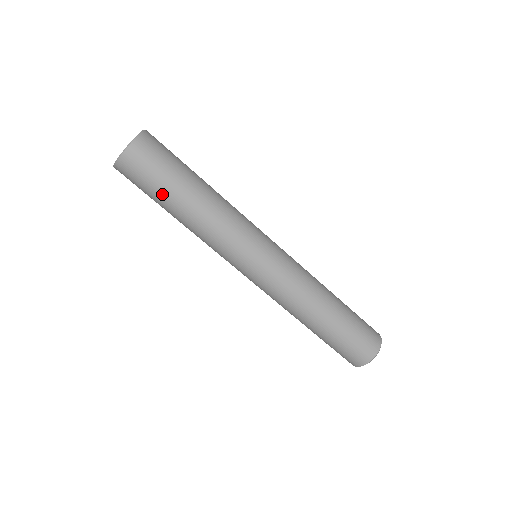
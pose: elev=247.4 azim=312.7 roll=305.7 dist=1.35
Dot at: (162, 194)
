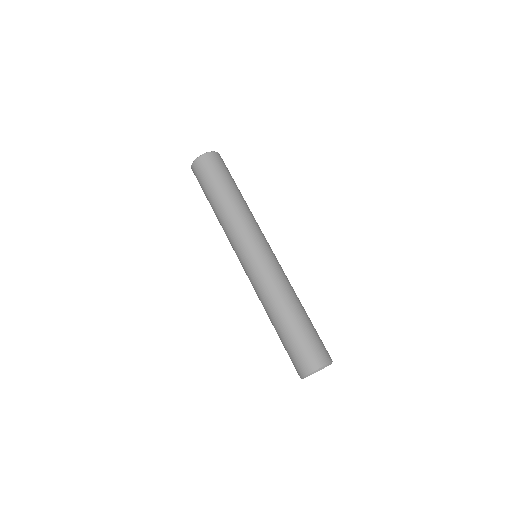
Dot at: (212, 186)
